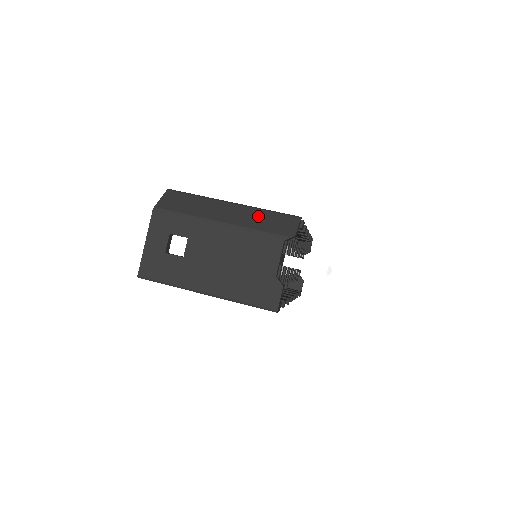
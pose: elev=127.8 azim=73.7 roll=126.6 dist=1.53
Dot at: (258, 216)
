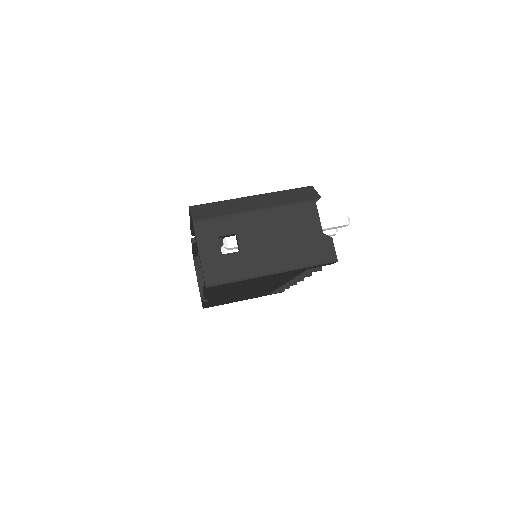
Dot at: (281, 196)
